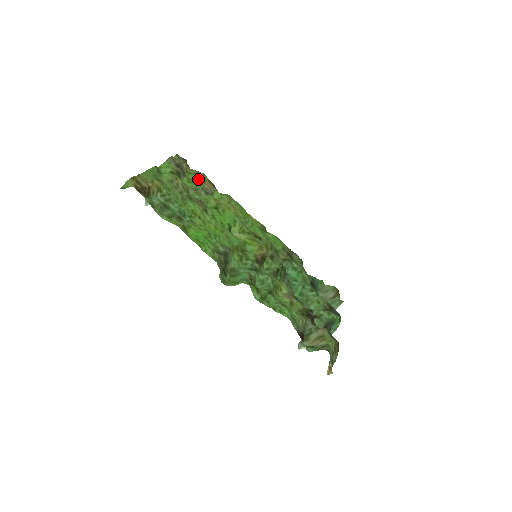
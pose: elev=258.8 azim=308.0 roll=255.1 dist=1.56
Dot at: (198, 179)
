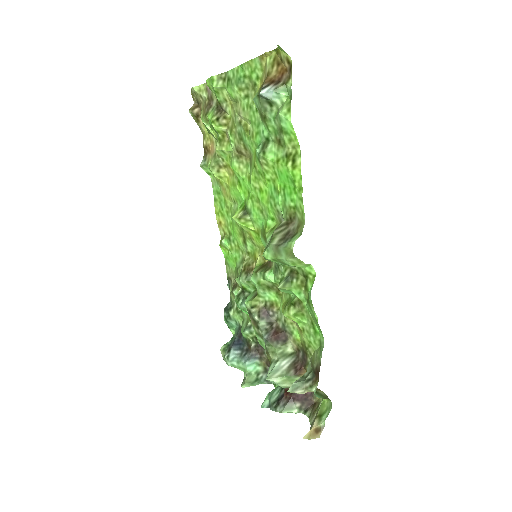
Dot at: (210, 132)
